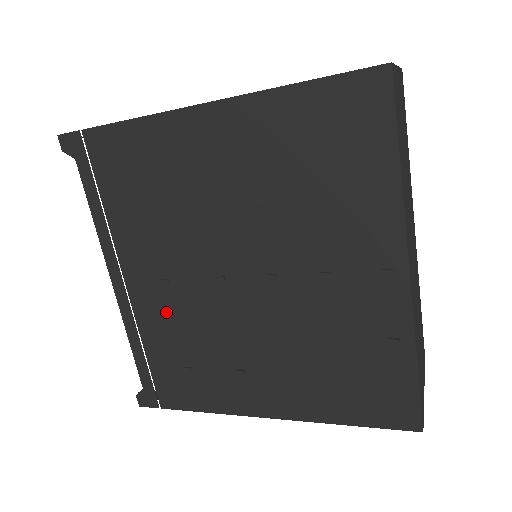
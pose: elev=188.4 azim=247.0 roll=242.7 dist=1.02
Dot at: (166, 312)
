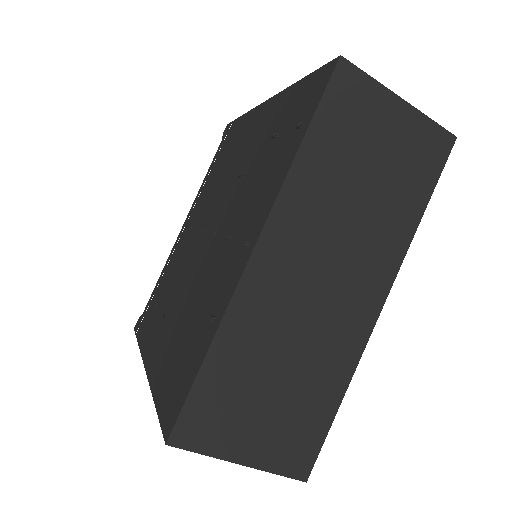
Dot at: (179, 254)
